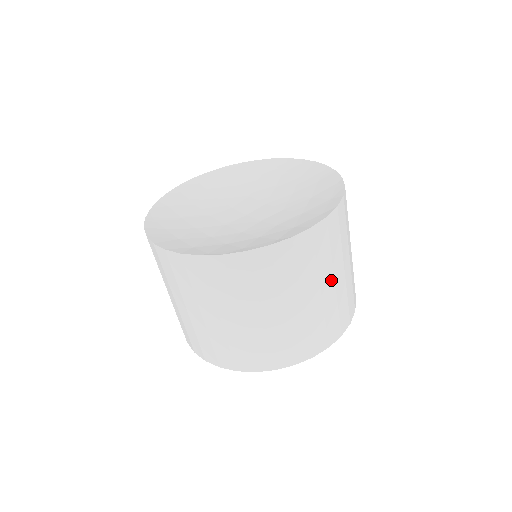
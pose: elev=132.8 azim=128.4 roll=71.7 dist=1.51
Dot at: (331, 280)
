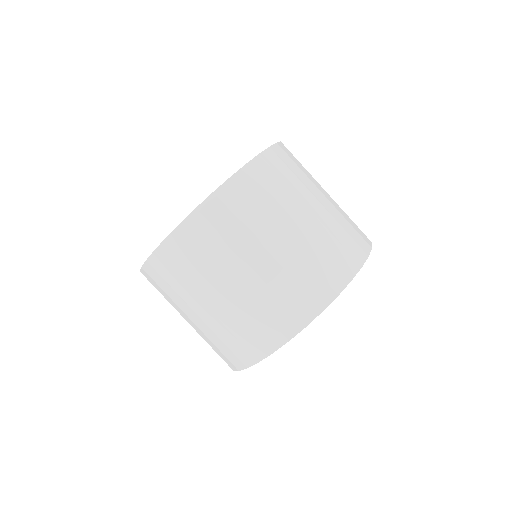
Dot at: occluded
